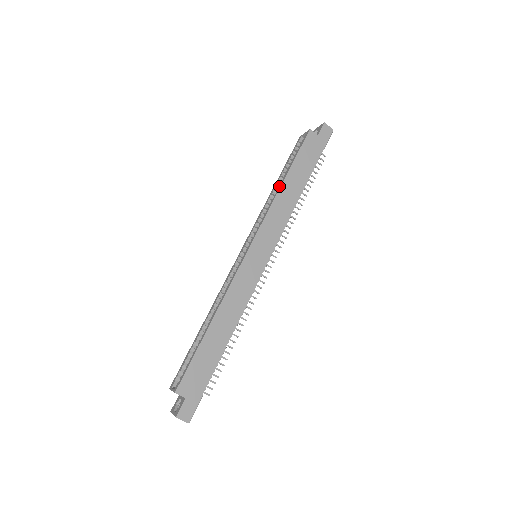
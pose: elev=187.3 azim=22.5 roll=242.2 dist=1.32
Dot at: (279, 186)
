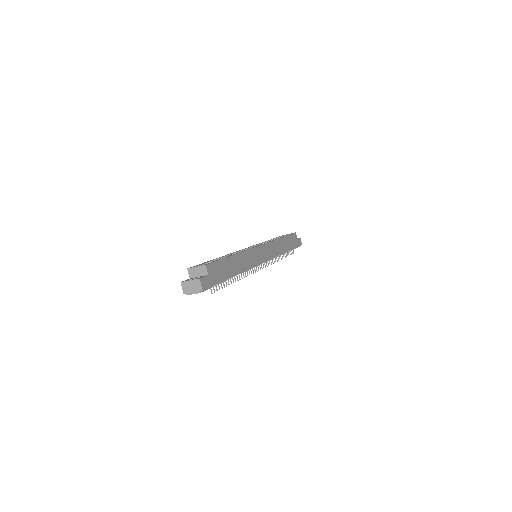
Dot at: (278, 238)
